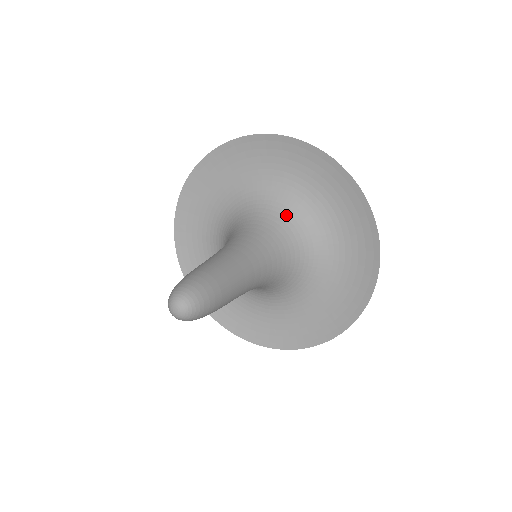
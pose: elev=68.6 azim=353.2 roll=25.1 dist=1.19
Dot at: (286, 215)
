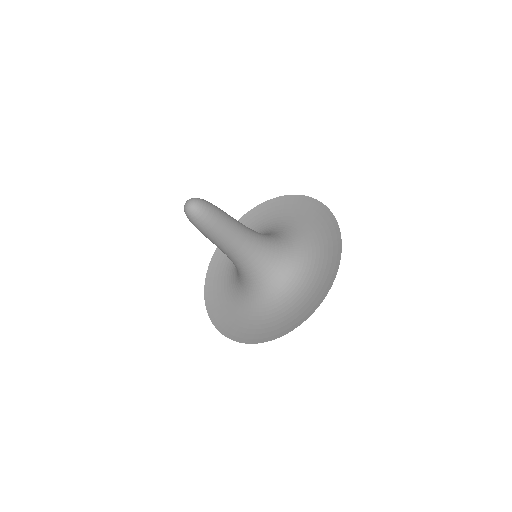
Dot at: (291, 245)
